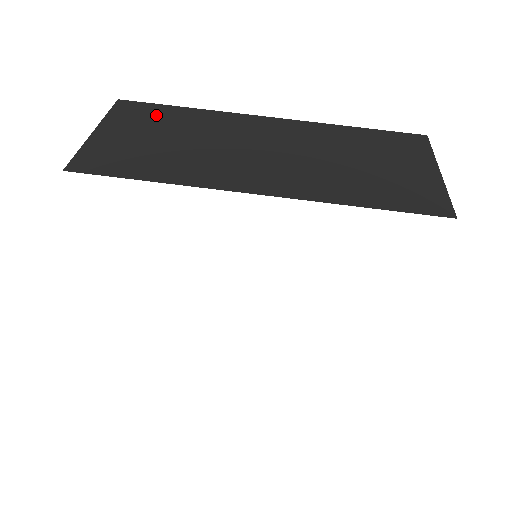
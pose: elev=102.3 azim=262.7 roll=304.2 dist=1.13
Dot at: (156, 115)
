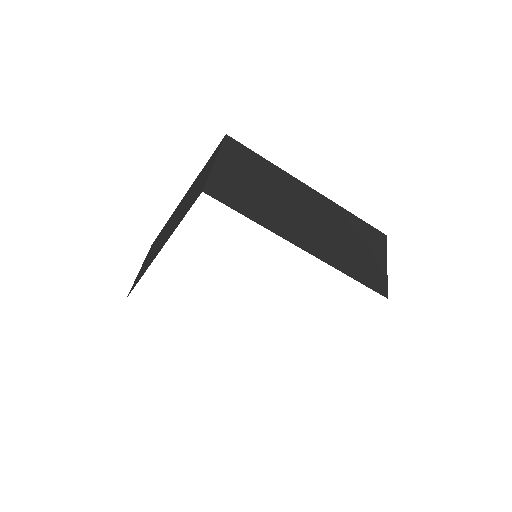
Dot at: (249, 160)
